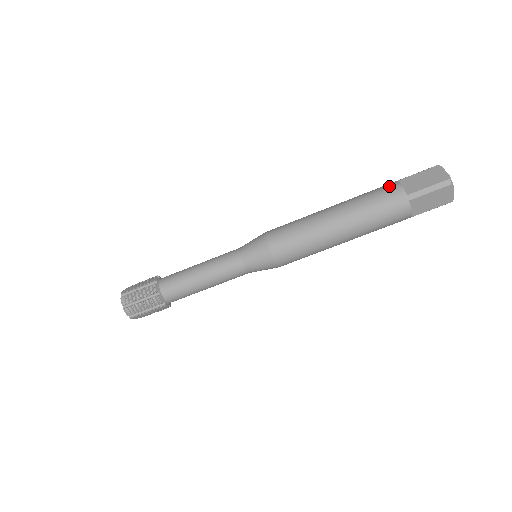
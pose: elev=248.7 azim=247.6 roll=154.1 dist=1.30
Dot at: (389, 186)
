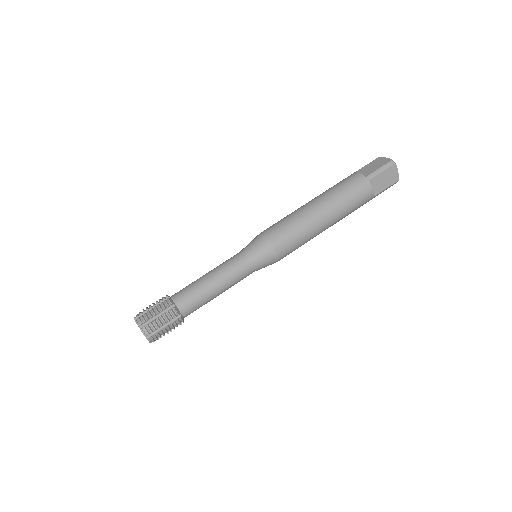
Dot at: (349, 176)
